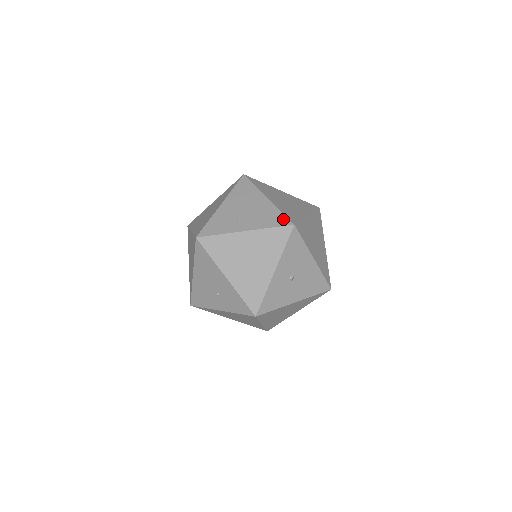
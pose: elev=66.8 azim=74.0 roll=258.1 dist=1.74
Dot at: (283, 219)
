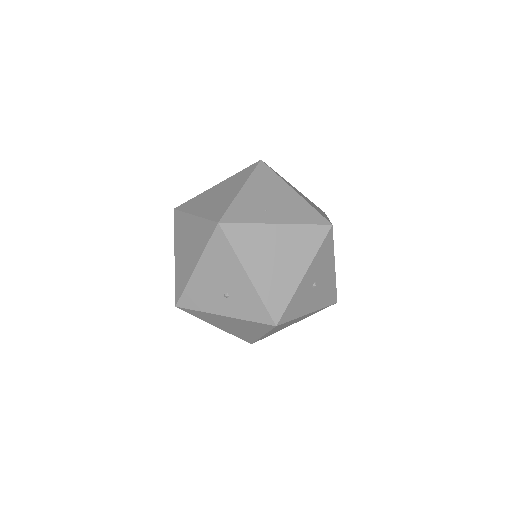
Dot at: (319, 217)
